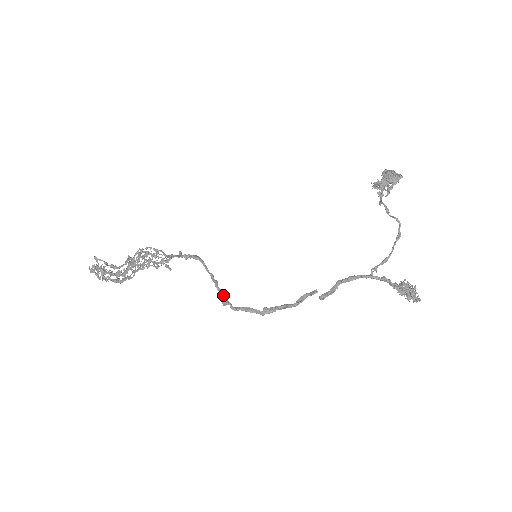
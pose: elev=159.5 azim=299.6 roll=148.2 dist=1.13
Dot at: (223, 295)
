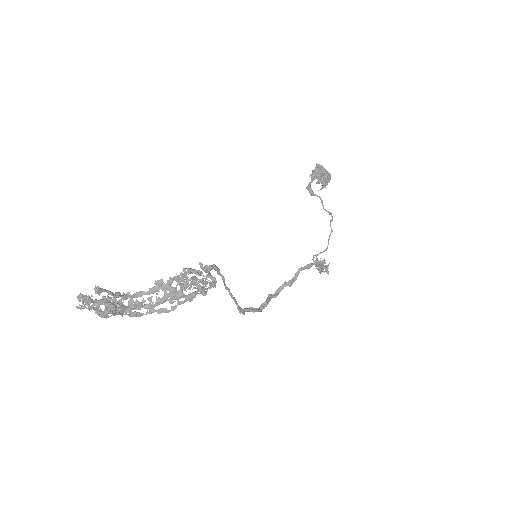
Dot at: occluded
